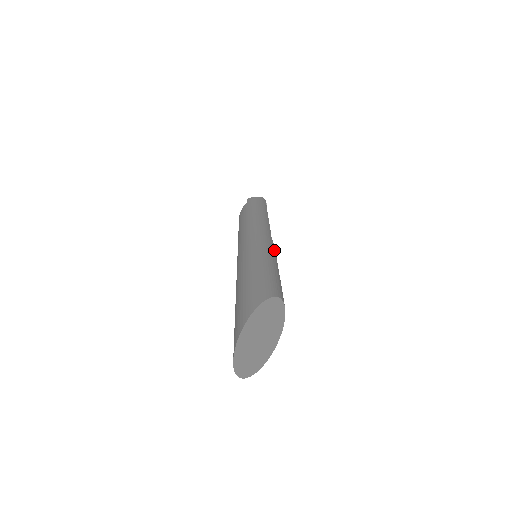
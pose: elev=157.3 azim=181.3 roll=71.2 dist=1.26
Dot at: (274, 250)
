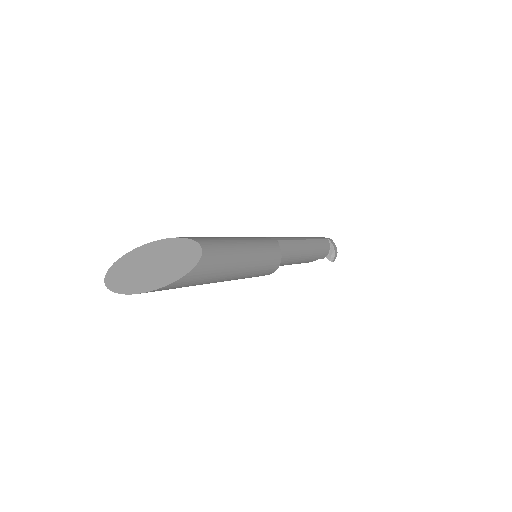
Dot at: (264, 241)
